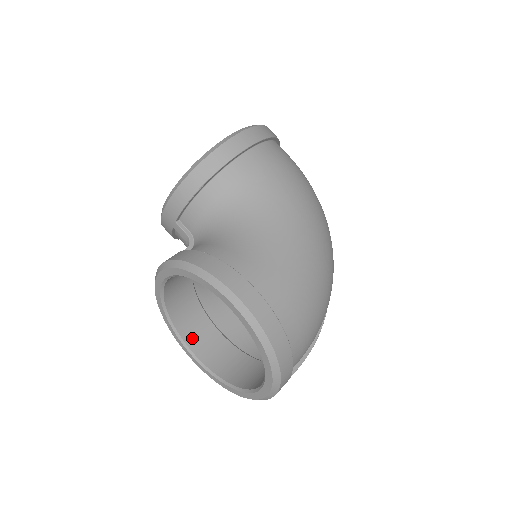
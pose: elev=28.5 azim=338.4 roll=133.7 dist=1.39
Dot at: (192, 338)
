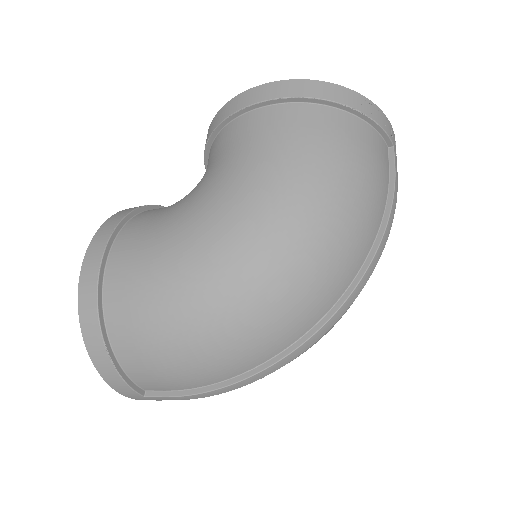
Dot at: occluded
